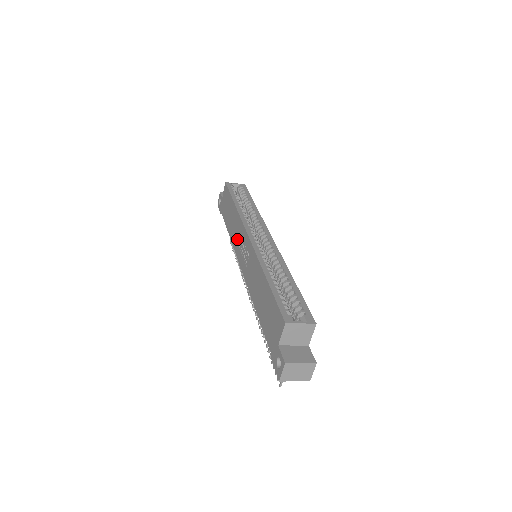
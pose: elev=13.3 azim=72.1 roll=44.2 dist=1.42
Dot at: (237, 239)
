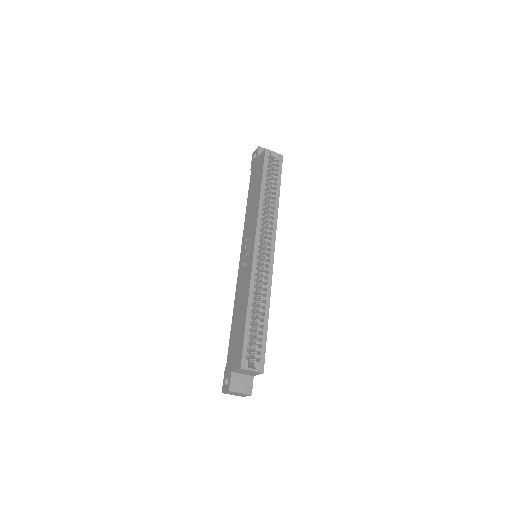
Dot at: (248, 229)
